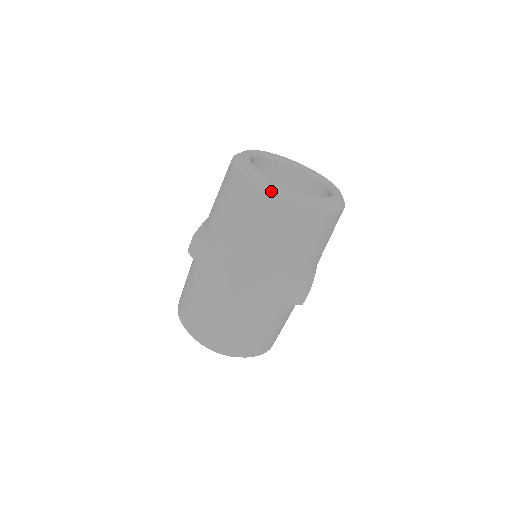
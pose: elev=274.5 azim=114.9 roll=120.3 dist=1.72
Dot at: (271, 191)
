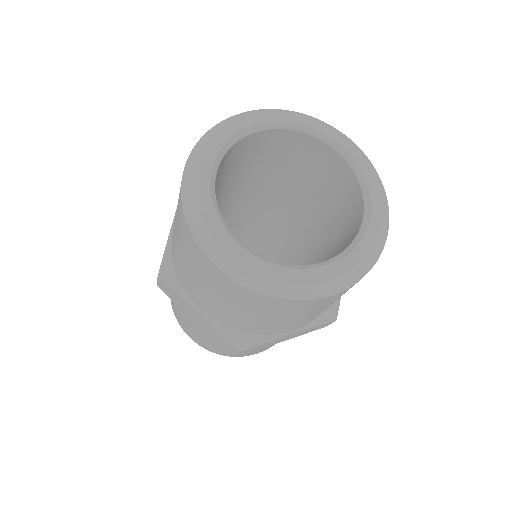
Dot at: (257, 290)
